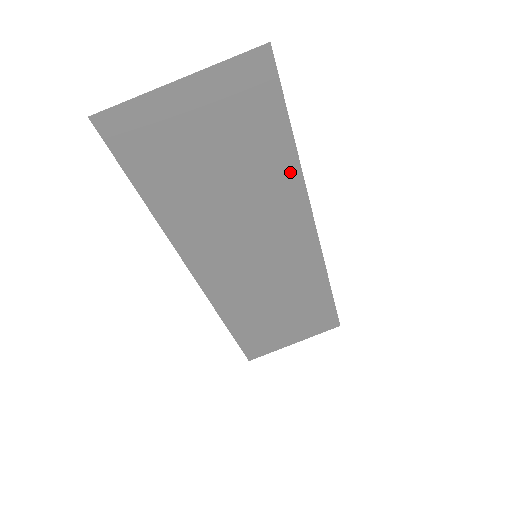
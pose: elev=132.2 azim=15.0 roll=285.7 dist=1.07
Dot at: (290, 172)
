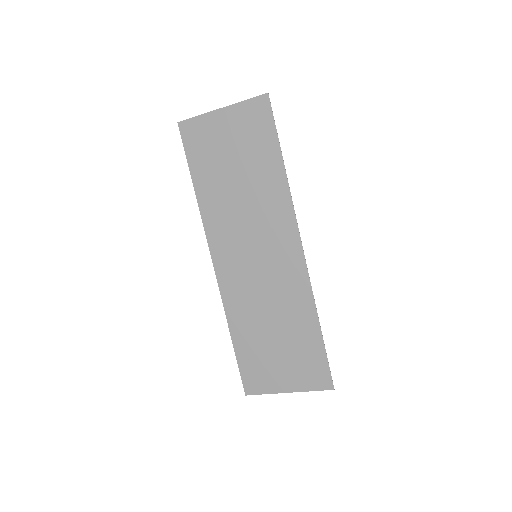
Dot at: (280, 183)
